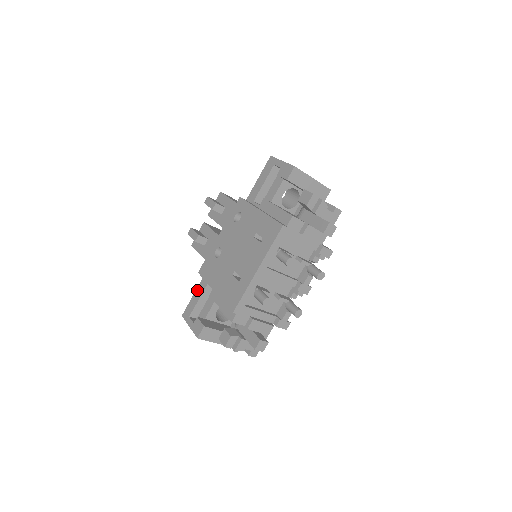
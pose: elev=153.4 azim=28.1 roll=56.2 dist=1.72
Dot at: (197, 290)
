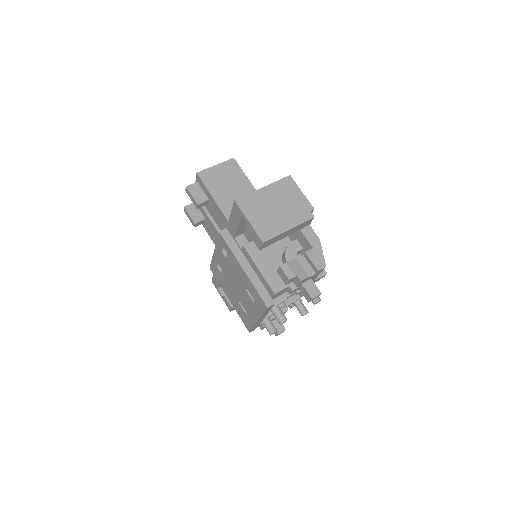
Dot at: occluded
